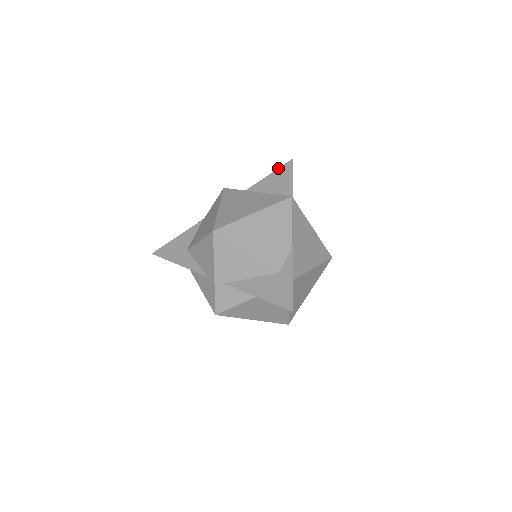
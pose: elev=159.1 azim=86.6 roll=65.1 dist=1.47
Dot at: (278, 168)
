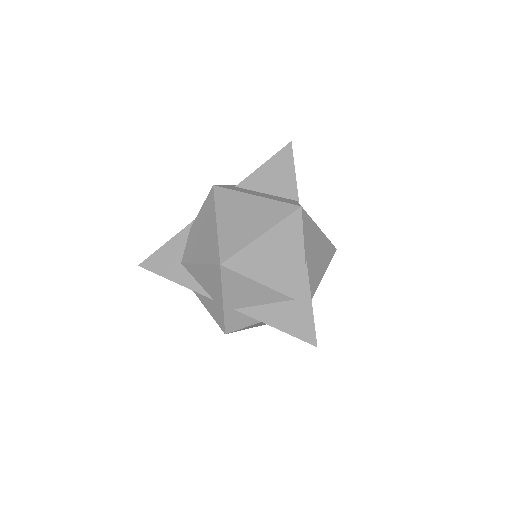
Dot at: occluded
